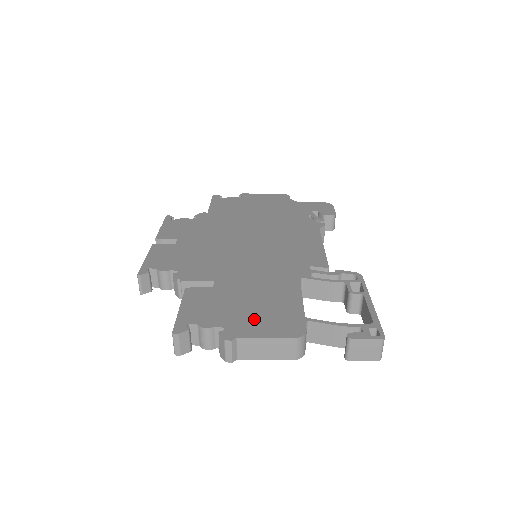
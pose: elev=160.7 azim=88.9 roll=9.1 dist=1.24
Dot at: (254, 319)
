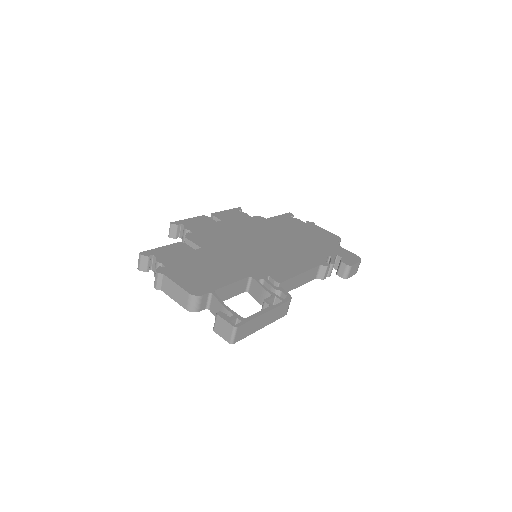
Dot at: (186, 274)
